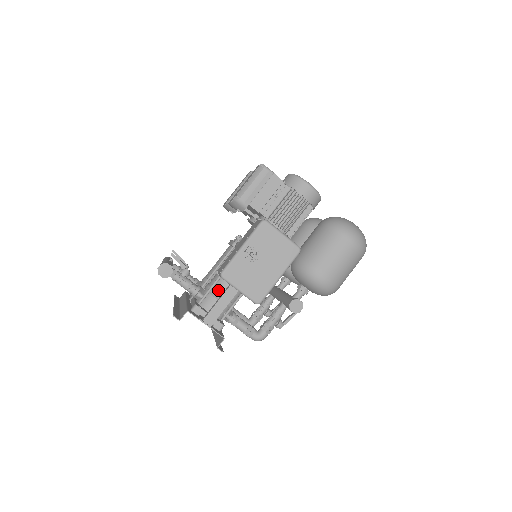
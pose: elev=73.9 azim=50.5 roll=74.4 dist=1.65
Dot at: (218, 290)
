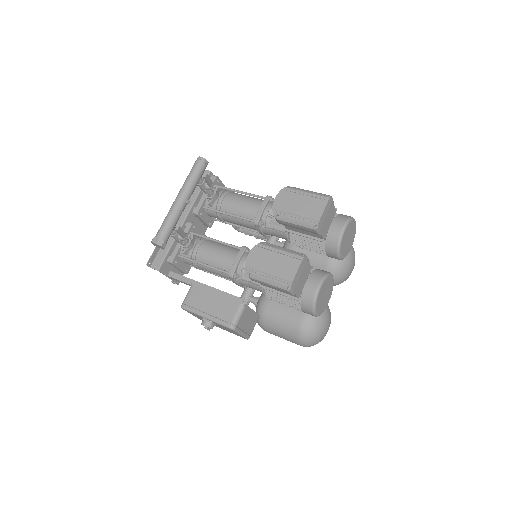
Dot at: (197, 264)
